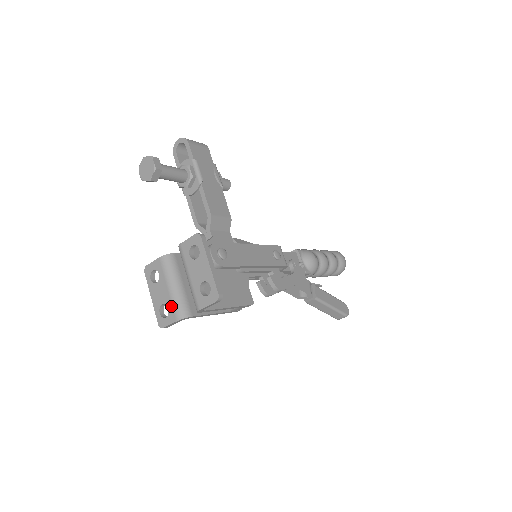
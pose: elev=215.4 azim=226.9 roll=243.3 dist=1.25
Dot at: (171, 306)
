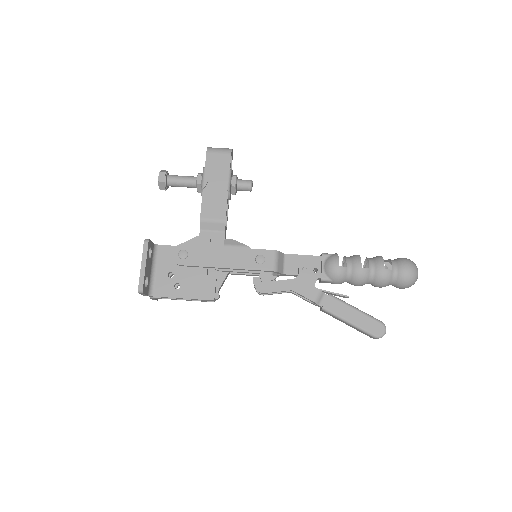
Dot at: occluded
